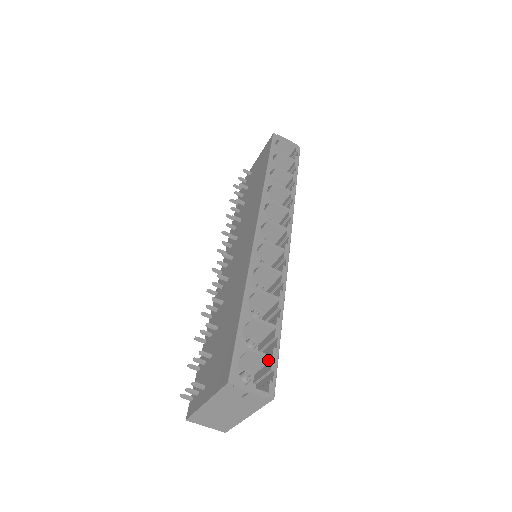
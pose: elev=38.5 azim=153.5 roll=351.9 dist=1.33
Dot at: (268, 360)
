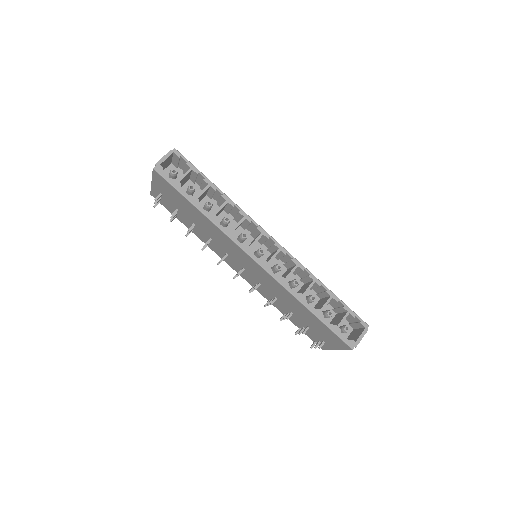
Dot at: (347, 315)
